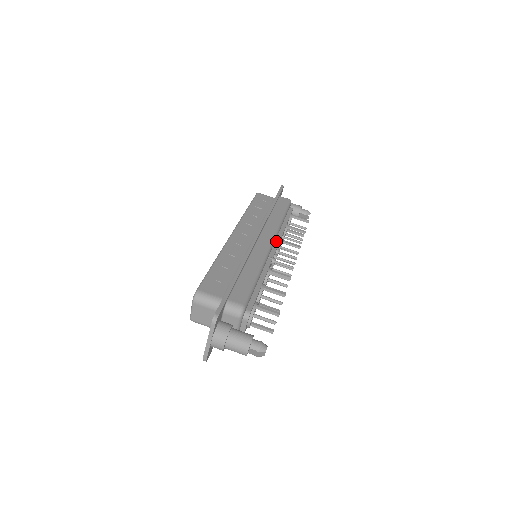
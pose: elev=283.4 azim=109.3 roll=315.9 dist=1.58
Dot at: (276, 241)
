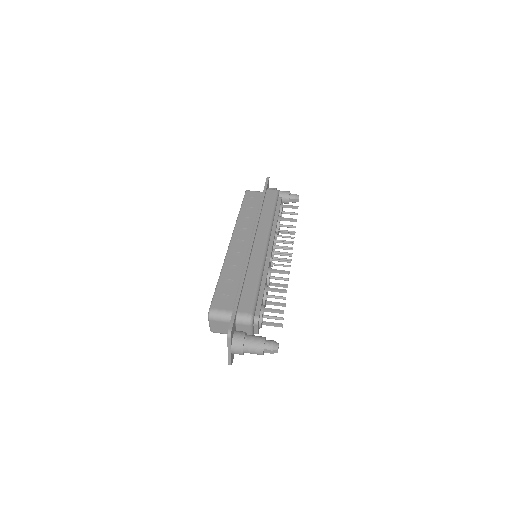
Dot at: (271, 238)
